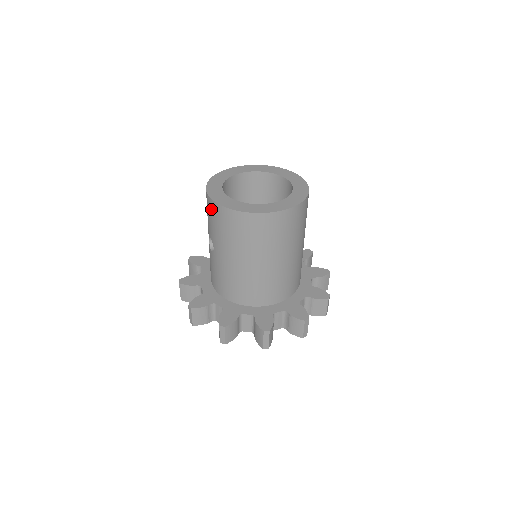
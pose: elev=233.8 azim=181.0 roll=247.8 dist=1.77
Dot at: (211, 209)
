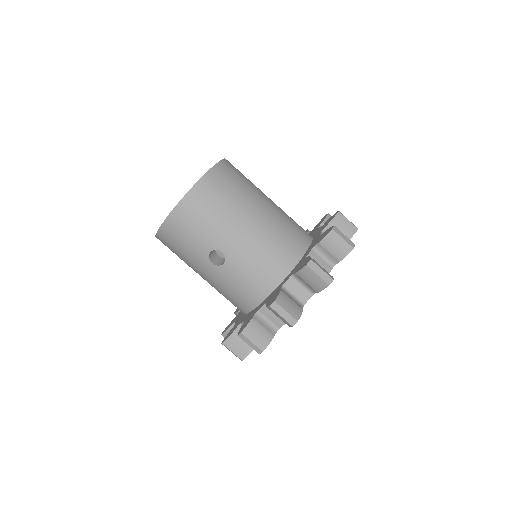
Dot at: (182, 219)
